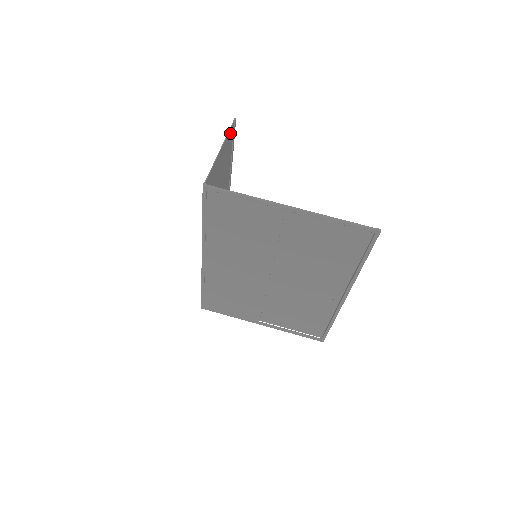
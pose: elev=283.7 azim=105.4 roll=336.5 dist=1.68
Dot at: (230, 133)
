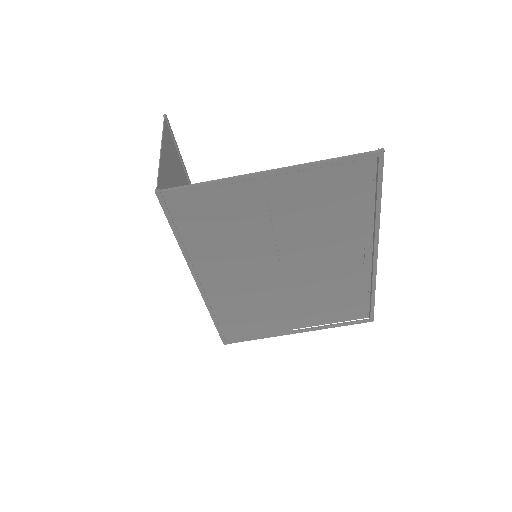
Dot at: (166, 131)
